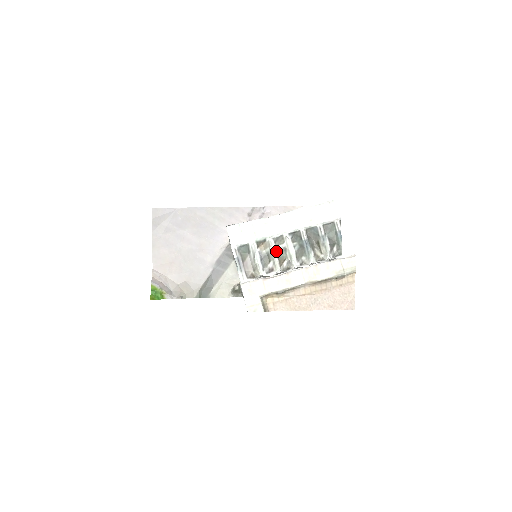
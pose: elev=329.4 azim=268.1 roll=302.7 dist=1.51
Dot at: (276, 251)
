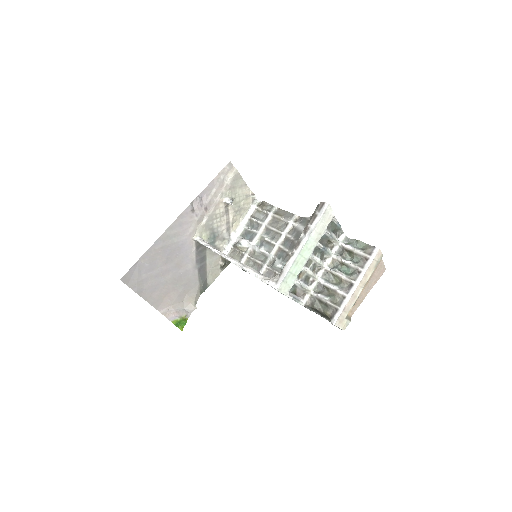
Dot at: (310, 270)
